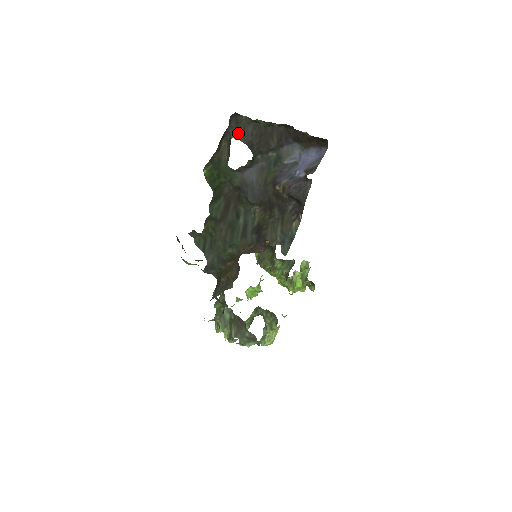
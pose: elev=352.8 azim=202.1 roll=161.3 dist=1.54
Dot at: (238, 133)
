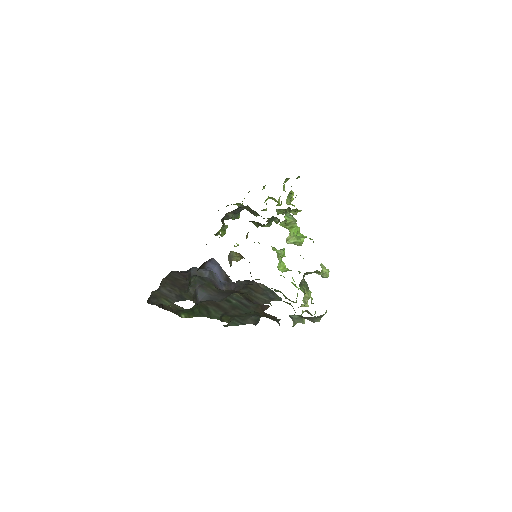
Dot at: (164, 300)
